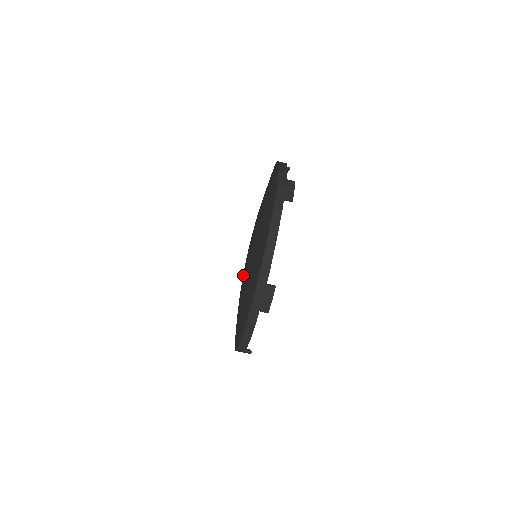
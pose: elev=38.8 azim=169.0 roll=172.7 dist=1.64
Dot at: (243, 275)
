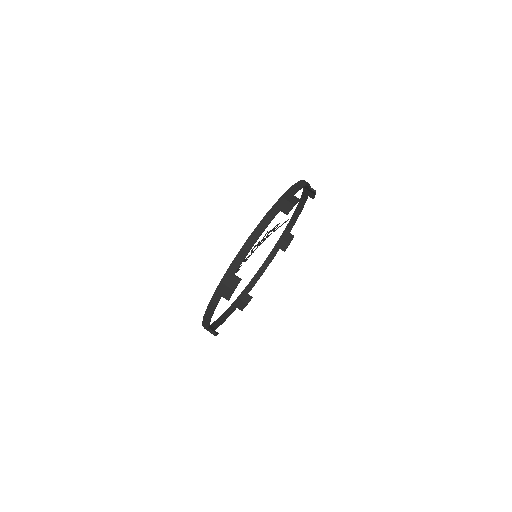
Dot at: occluded
